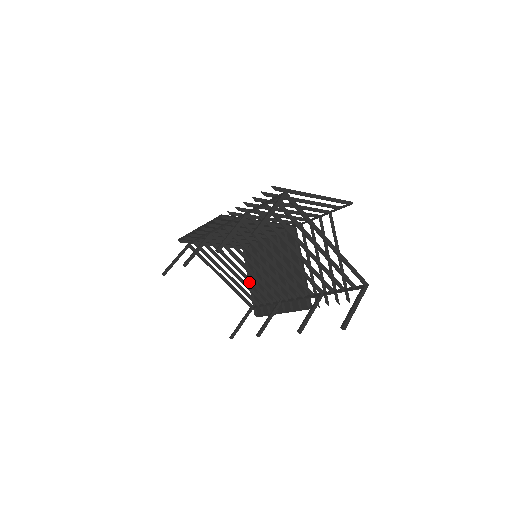
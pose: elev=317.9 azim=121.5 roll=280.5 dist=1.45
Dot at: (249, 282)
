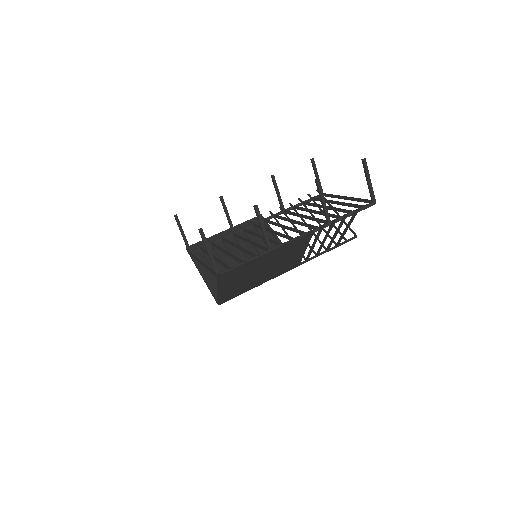
Dot at: (242, 249)
